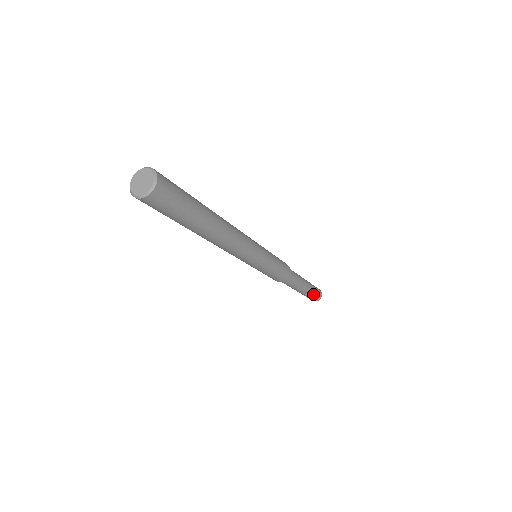
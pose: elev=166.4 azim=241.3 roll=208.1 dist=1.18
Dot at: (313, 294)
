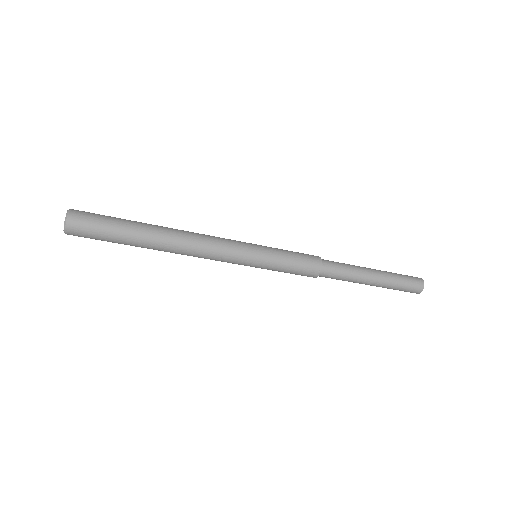
Dot at: (400, 281)
